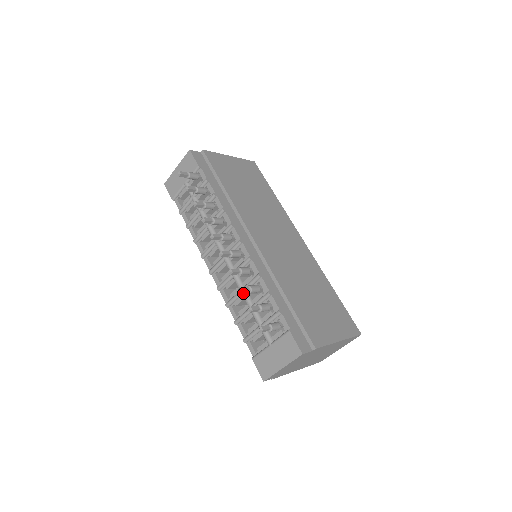
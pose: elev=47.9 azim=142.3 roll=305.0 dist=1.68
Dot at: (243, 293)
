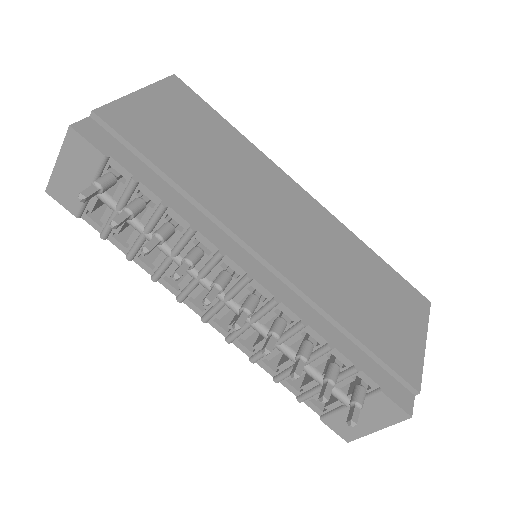
Dot at: (279, 348)
